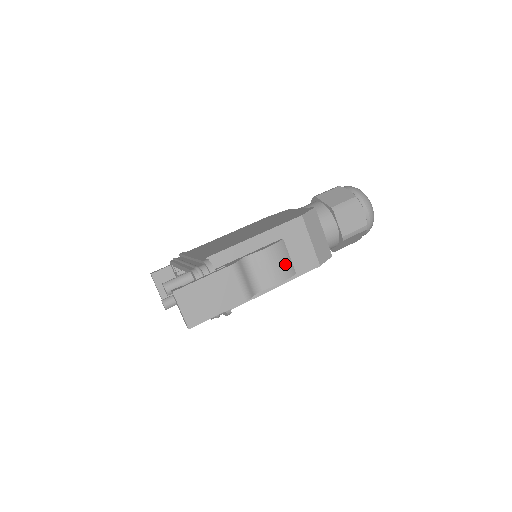
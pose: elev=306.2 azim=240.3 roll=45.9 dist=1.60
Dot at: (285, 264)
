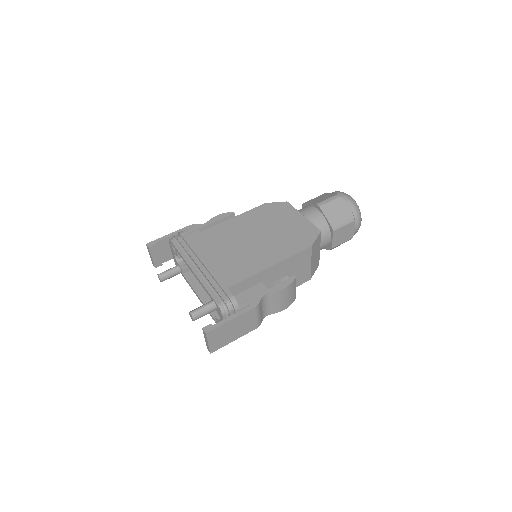
Dot at: (292, 296)
